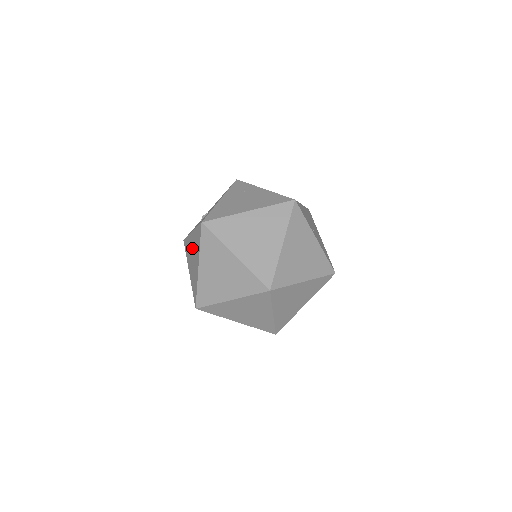
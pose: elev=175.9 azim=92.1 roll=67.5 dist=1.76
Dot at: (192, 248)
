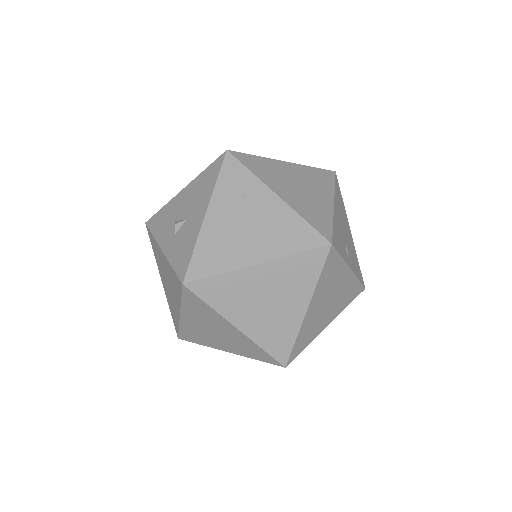
Dot at: (165, 271)
